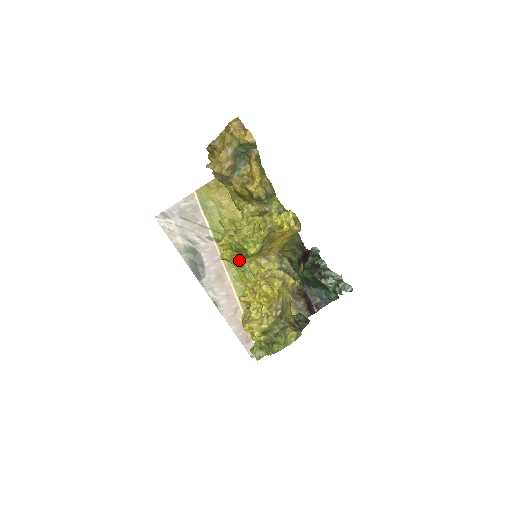
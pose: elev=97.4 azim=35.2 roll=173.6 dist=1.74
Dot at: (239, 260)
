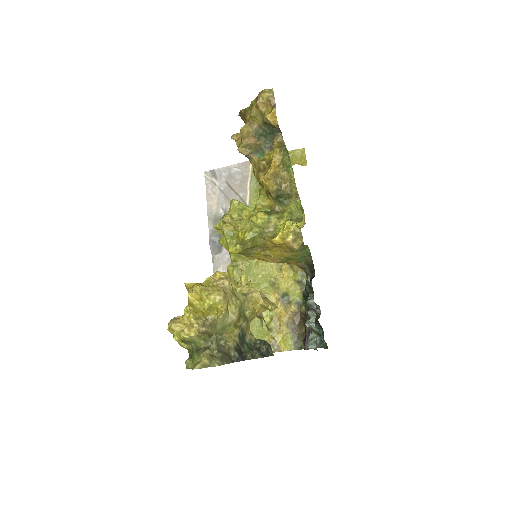
Dot at: occluded
